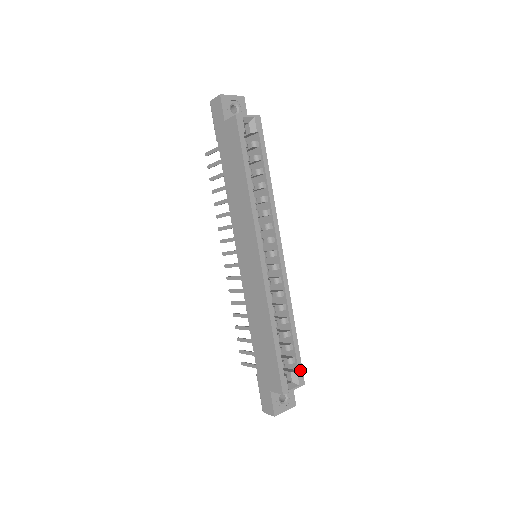
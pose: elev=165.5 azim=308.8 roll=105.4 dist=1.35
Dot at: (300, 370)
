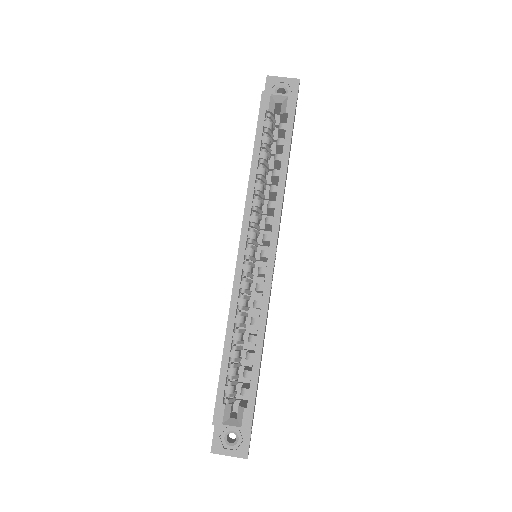
Dot at: (250, 409)
